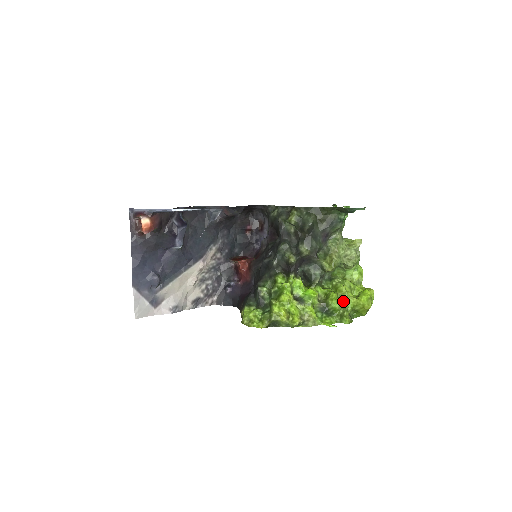
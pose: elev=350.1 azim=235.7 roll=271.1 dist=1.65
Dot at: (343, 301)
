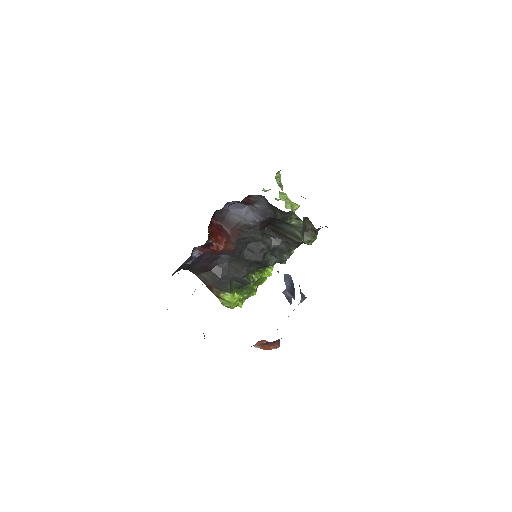
Dot at: occluded
